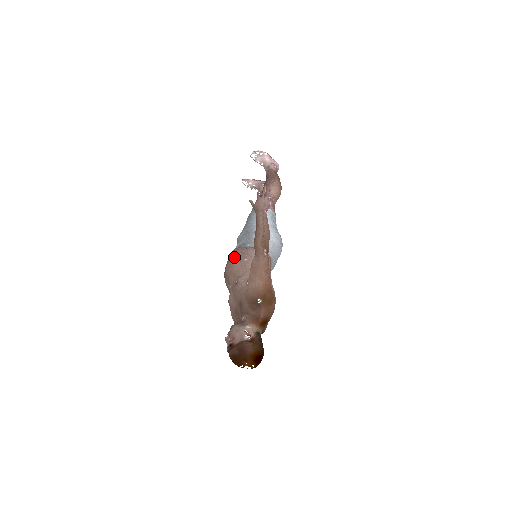
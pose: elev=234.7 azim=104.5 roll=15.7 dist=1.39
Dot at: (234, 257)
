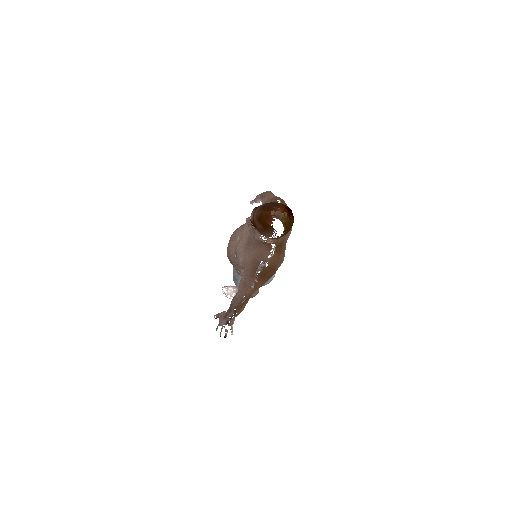
Dot at: occluded
